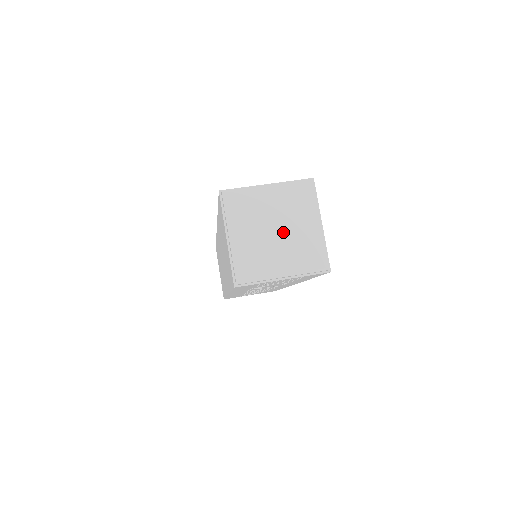
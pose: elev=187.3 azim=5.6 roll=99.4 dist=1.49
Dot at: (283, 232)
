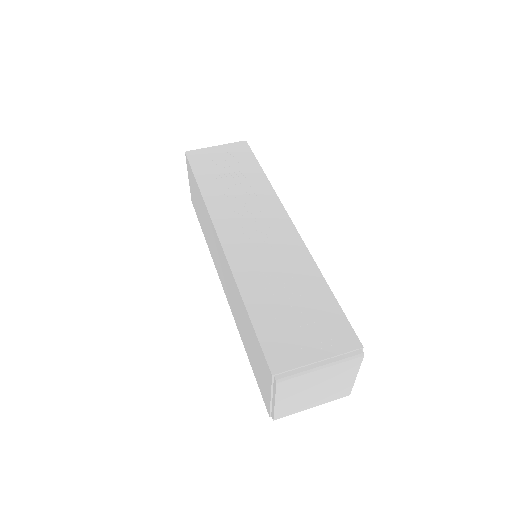
Dot at: (322, 389)
